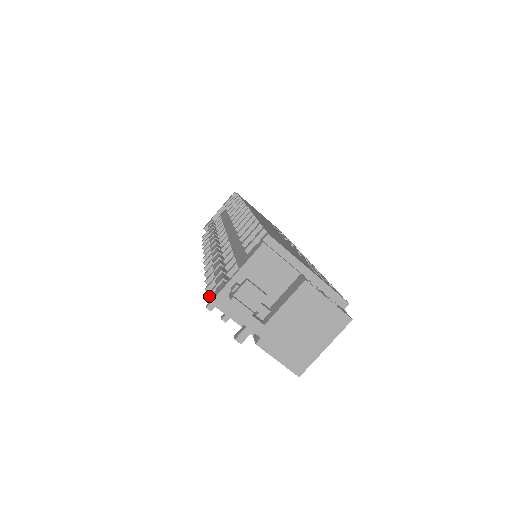
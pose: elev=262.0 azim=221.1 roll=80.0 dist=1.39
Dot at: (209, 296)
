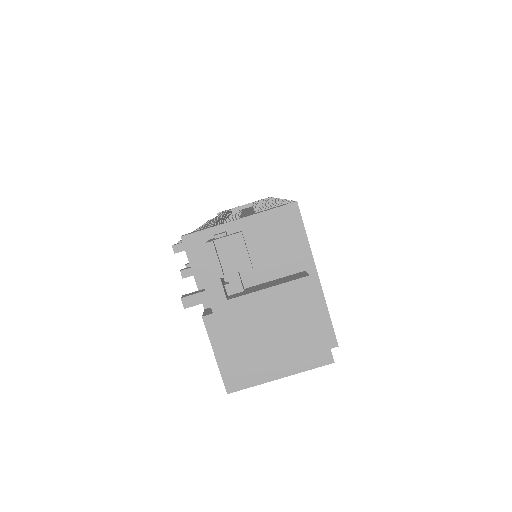
Dot at: occluded
